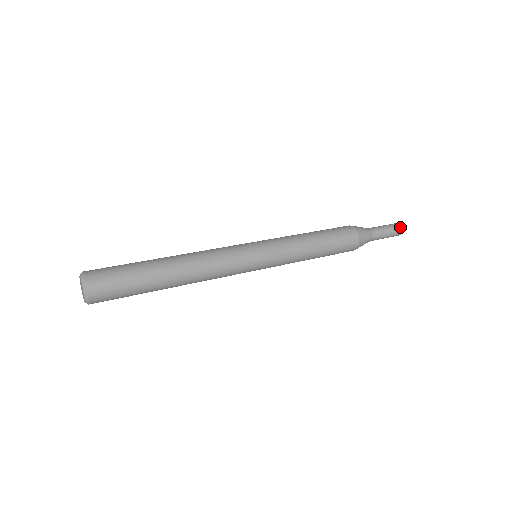
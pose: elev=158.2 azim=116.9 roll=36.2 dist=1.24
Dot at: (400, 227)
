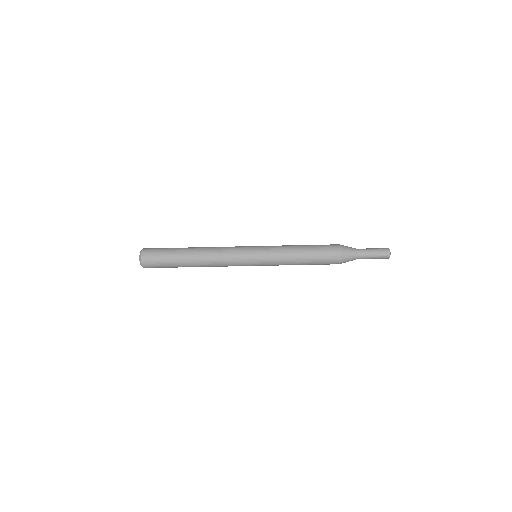
Dot at: (387, 249)
